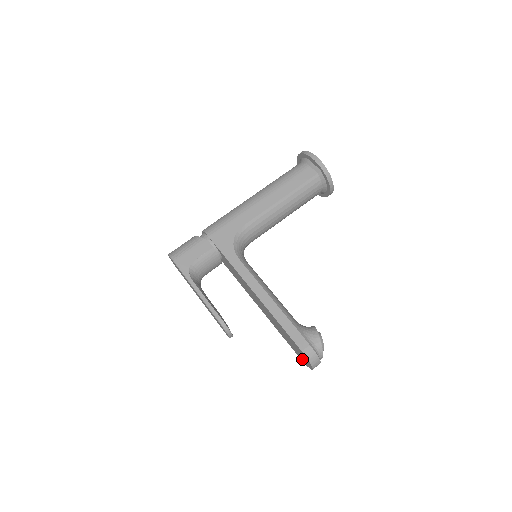
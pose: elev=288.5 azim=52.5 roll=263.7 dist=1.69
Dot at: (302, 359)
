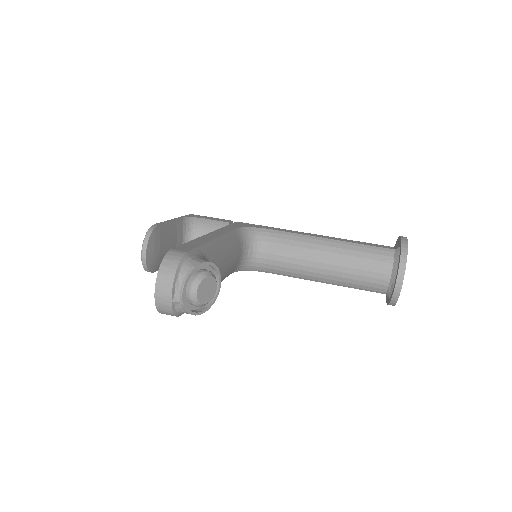
Dot at: occluded
